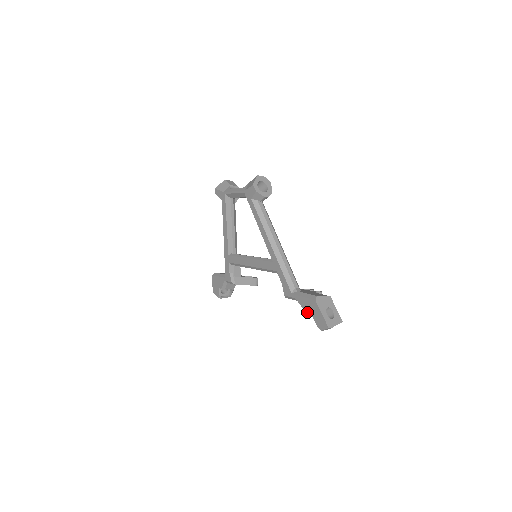
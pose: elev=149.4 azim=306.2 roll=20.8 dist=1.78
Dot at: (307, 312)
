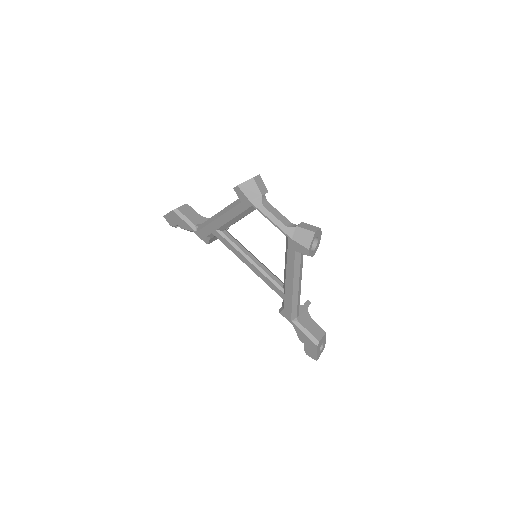
Dot at: (300, 340)
